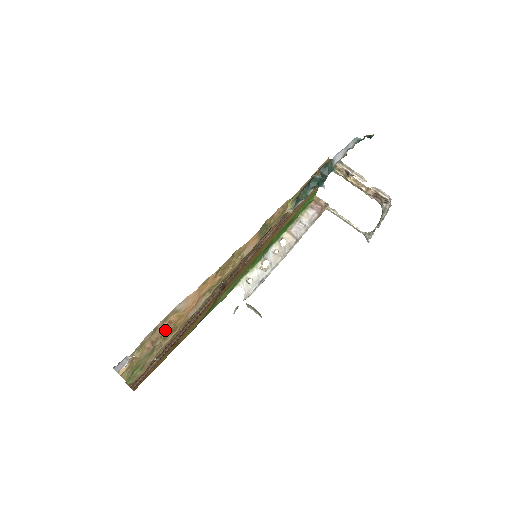
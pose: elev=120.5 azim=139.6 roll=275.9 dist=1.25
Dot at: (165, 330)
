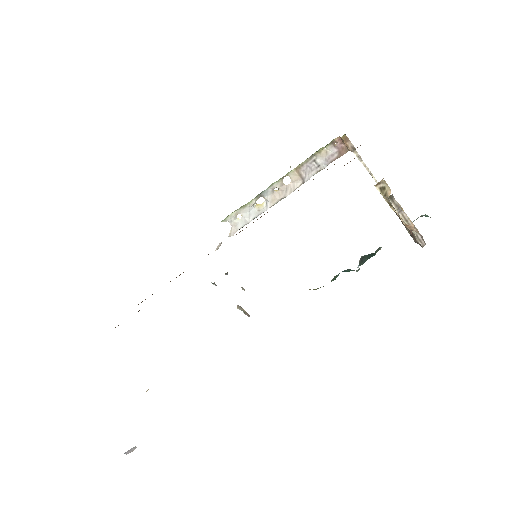
Dot at: occluded
